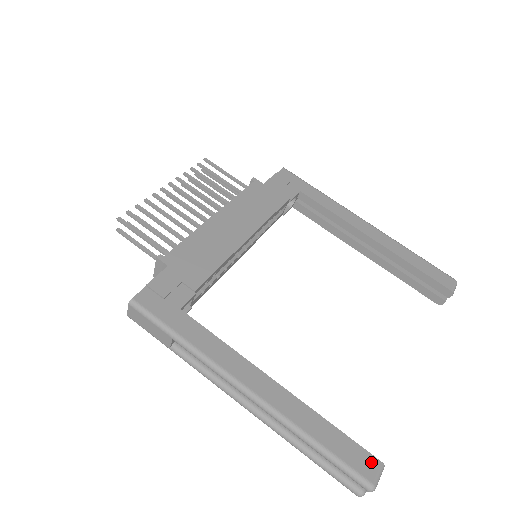
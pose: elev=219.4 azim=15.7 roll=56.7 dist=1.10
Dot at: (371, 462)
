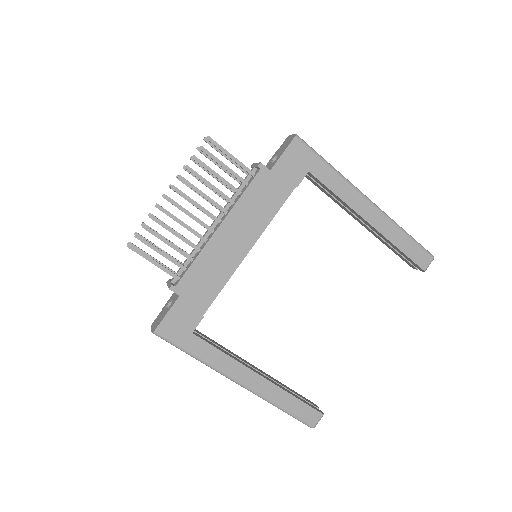
Dot at: (316, 415)
